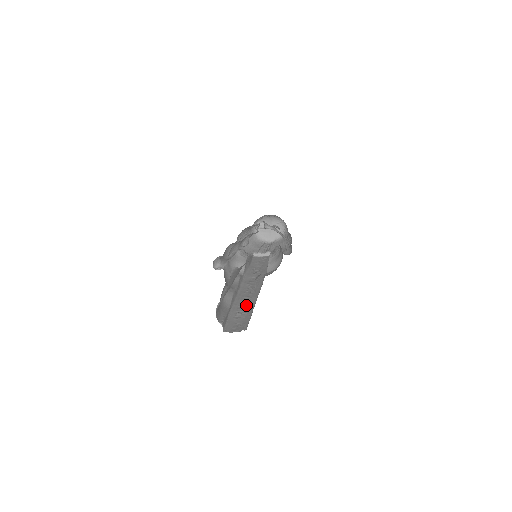
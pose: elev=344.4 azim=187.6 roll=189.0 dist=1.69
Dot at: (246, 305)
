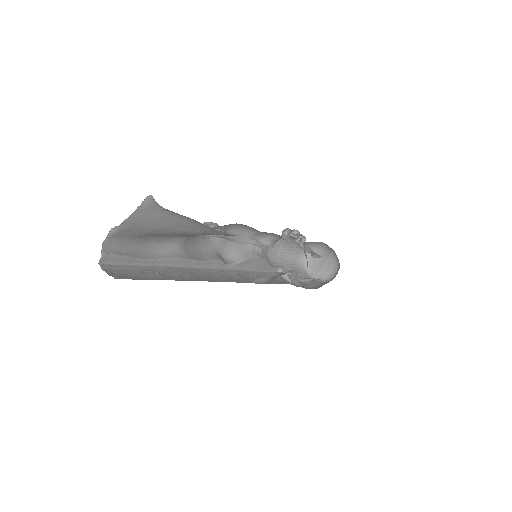
Dot at: (173, 275)
